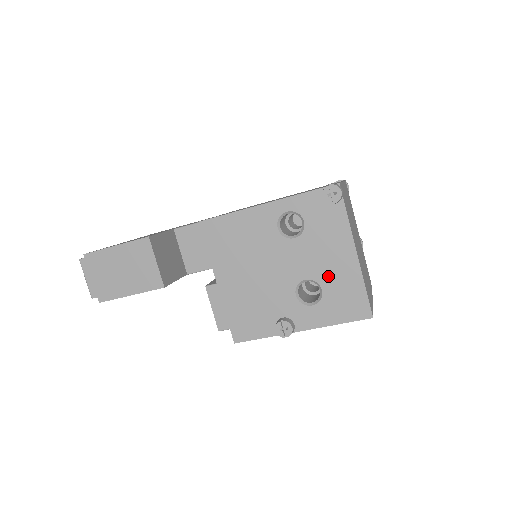
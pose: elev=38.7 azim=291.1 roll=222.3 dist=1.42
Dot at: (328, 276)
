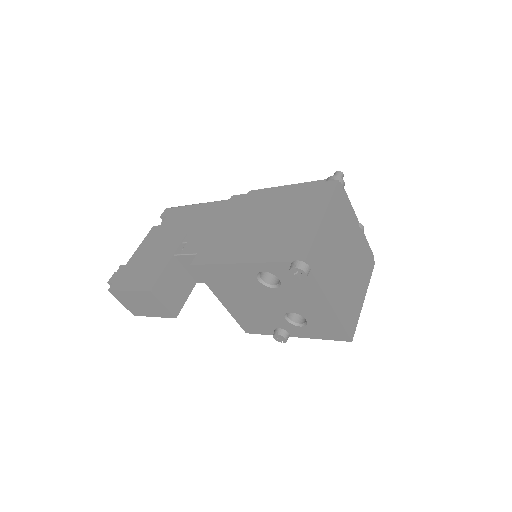
Dot at: (309, 314)
